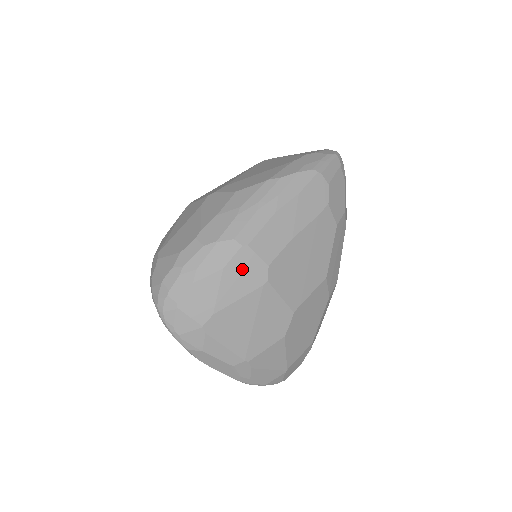
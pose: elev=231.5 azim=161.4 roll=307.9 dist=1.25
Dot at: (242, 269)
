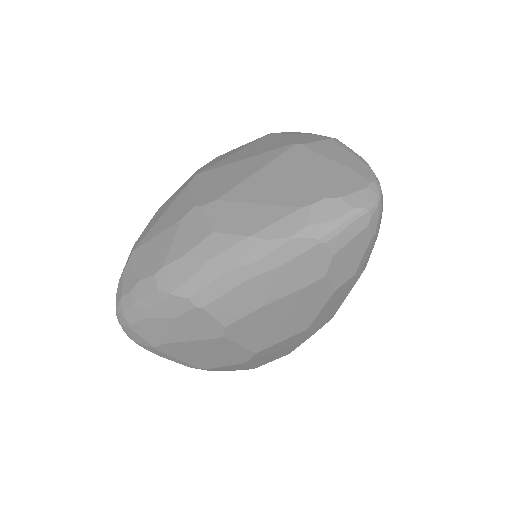
Dot at: (195, 323)
